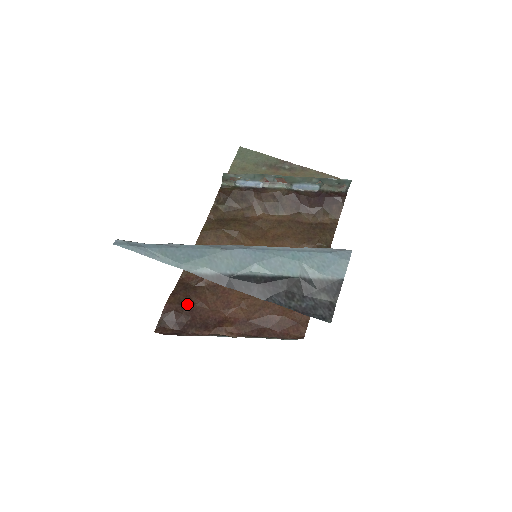
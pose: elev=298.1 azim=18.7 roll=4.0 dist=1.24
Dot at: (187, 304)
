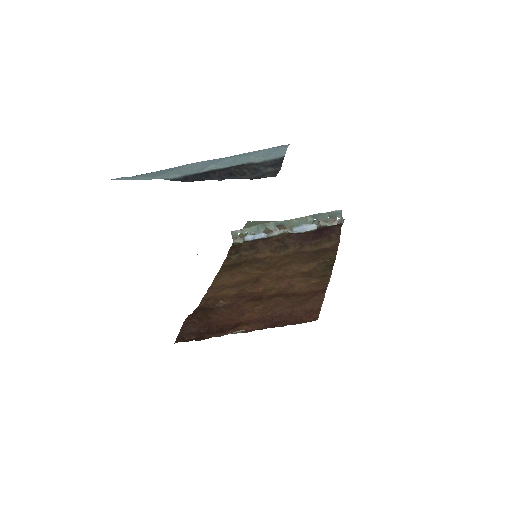
Dot at: (204, 319)
